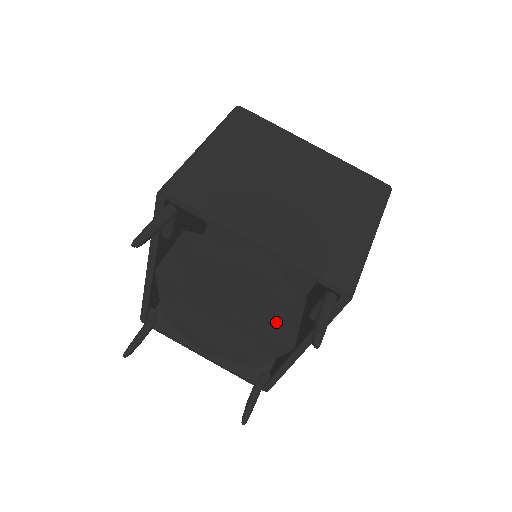
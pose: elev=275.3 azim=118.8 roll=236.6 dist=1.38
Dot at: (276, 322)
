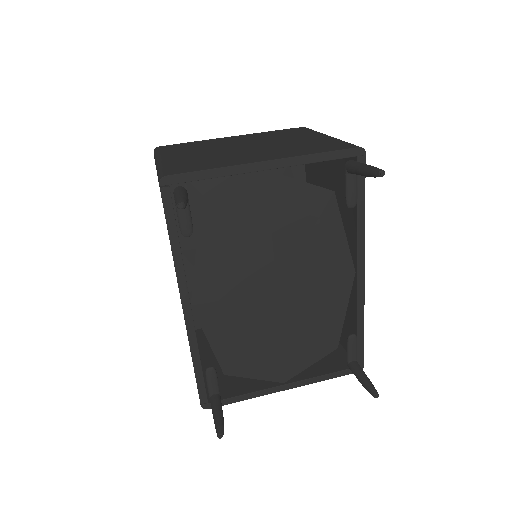
Dot at: (326, 251)
